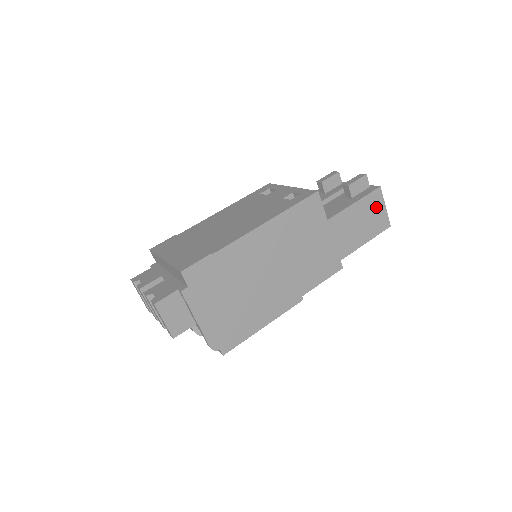
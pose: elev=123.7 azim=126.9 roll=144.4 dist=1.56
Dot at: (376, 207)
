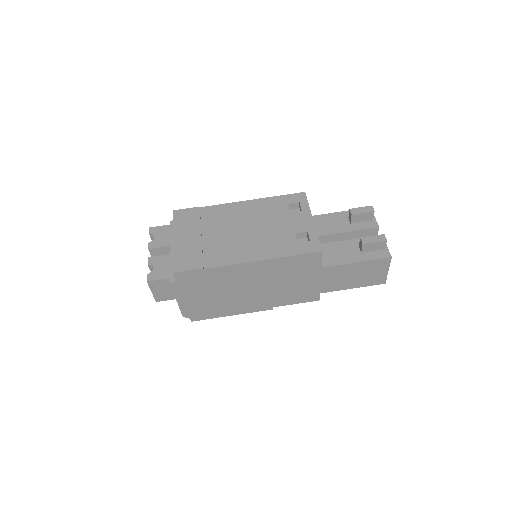
Dot at: (378, 269)
